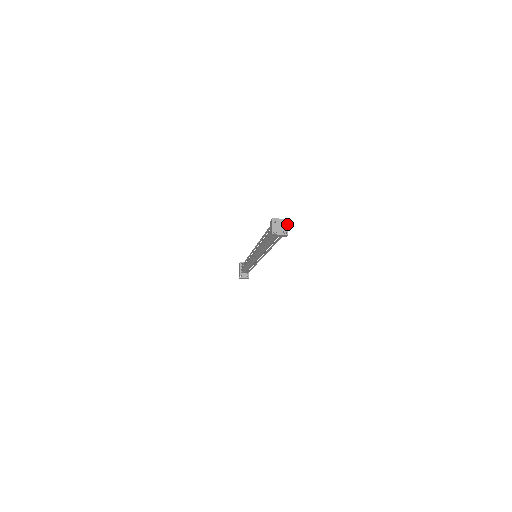
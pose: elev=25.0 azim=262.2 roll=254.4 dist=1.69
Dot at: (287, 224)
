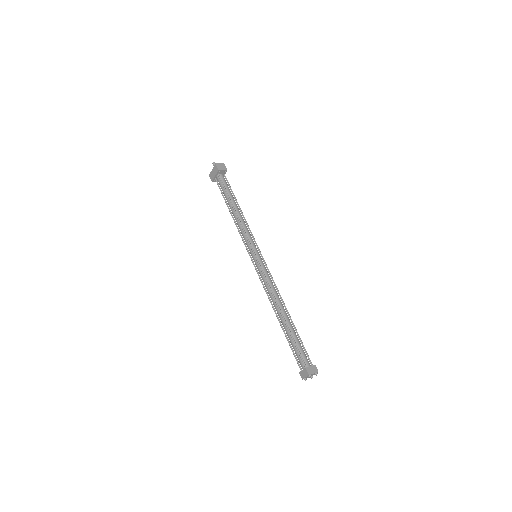
Dot at: (316, 374)
